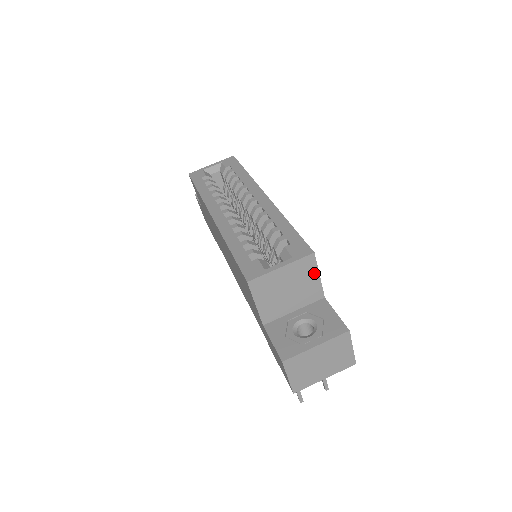
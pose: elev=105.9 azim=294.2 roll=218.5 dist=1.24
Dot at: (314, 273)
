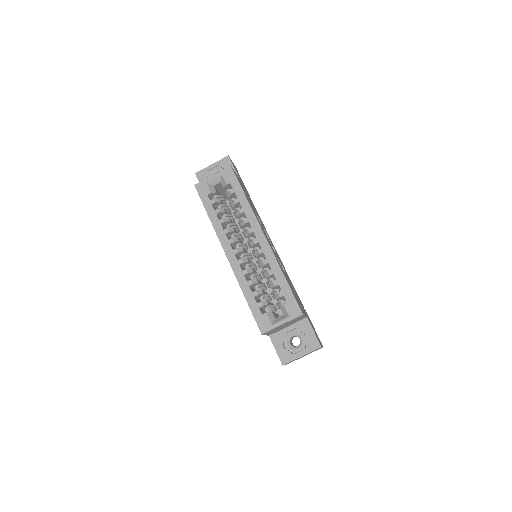
Dot at: occluded
